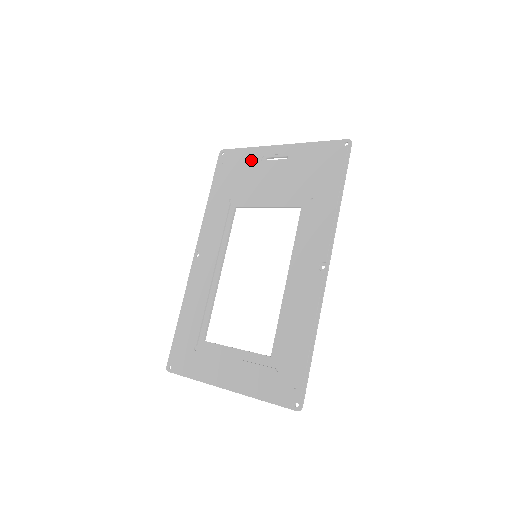
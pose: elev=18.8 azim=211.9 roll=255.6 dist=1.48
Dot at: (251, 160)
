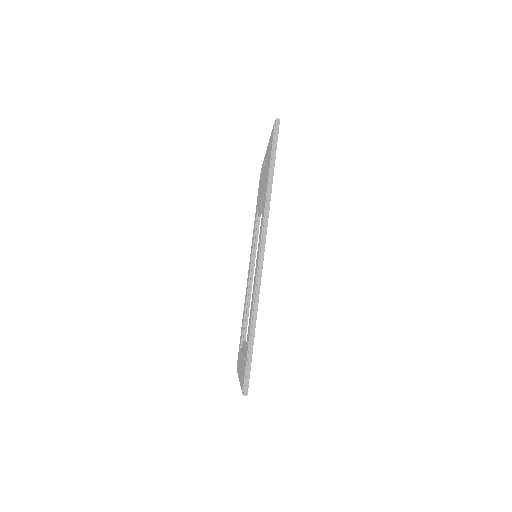
Dot at: (262, 170)
